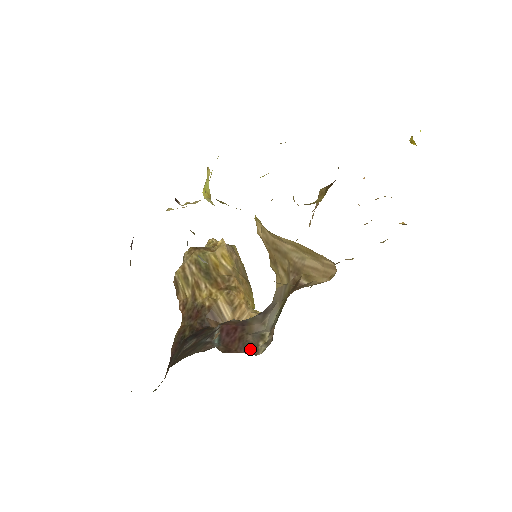
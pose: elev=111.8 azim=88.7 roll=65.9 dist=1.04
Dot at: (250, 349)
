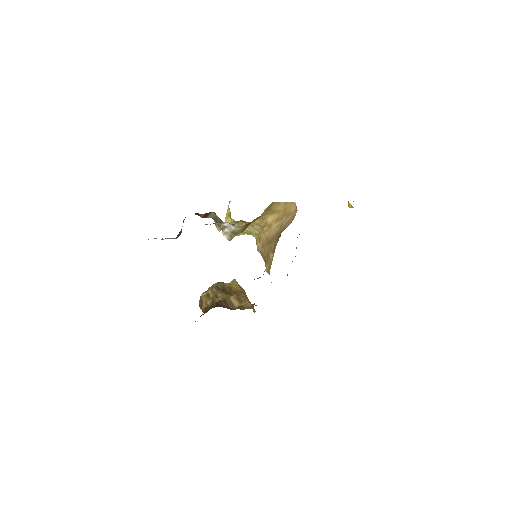
Dot at: occluded
